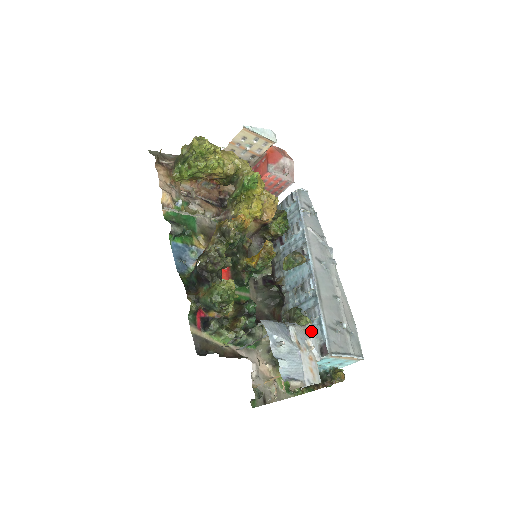
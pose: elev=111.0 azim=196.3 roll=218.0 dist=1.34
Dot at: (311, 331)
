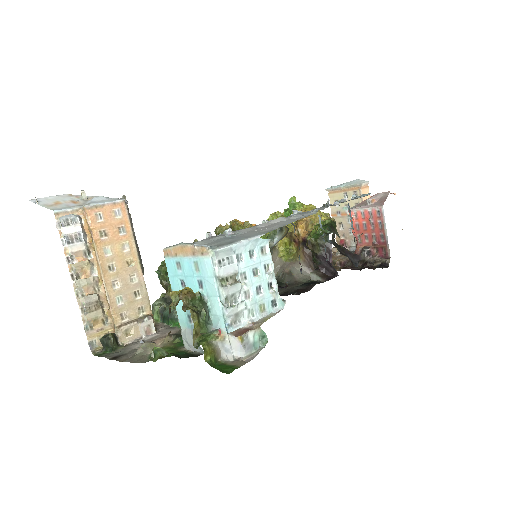
Dot at: (115, 198)
